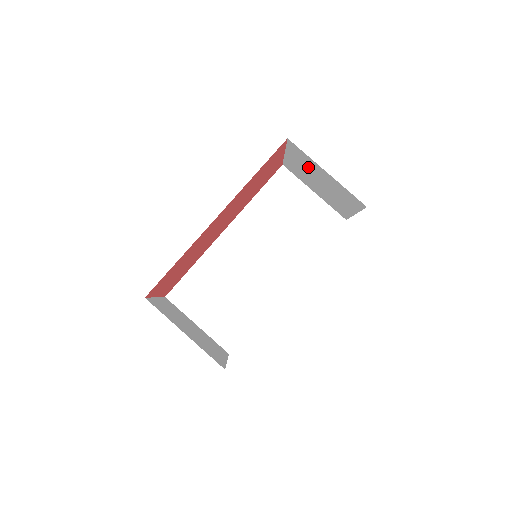
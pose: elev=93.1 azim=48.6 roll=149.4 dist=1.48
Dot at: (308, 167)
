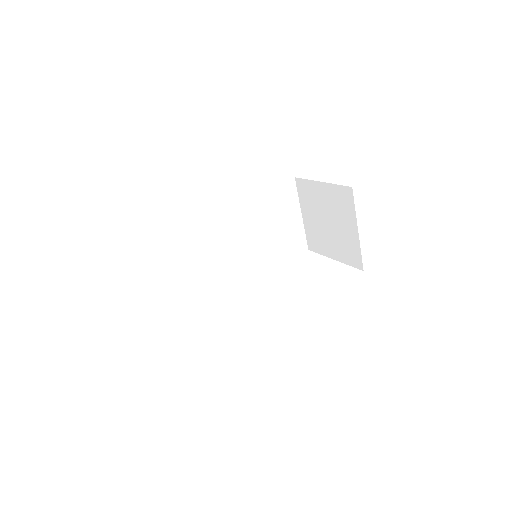
Dot at: (336, 209)
